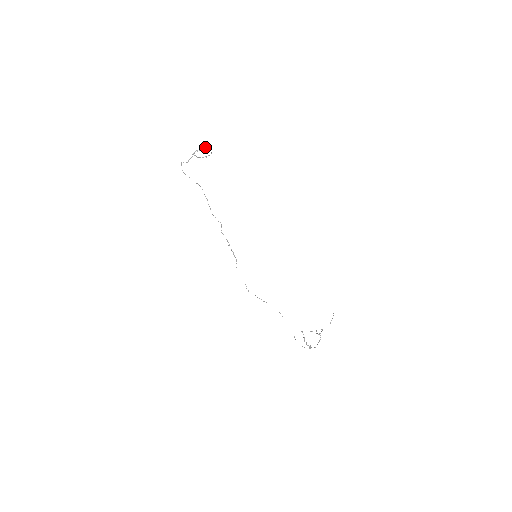
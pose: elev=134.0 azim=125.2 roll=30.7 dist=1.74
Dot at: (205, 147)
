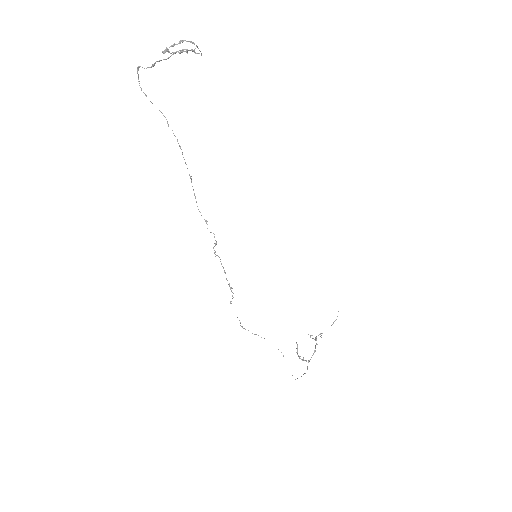
Dot at: (190, 41)
